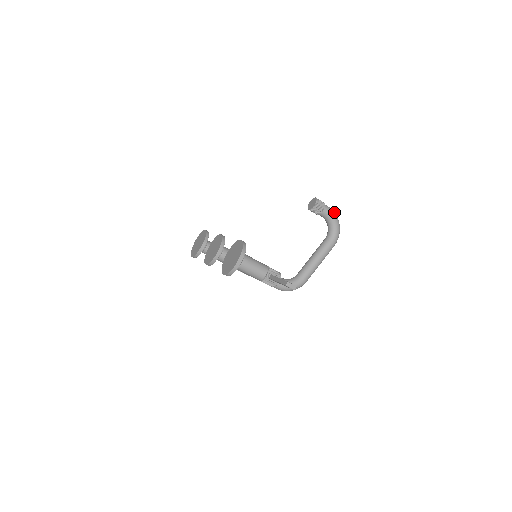
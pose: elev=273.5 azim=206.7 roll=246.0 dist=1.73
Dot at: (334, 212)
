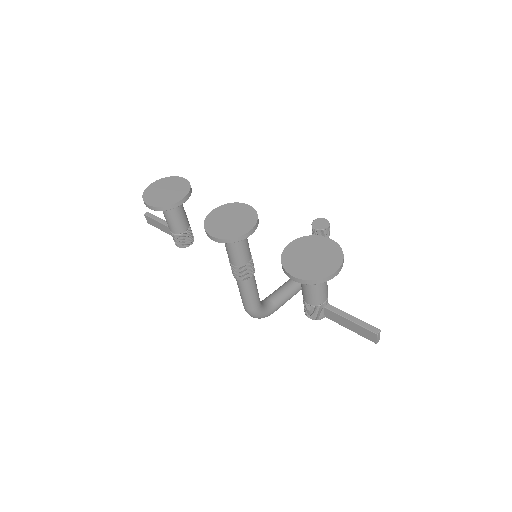
Dot at: occluded
